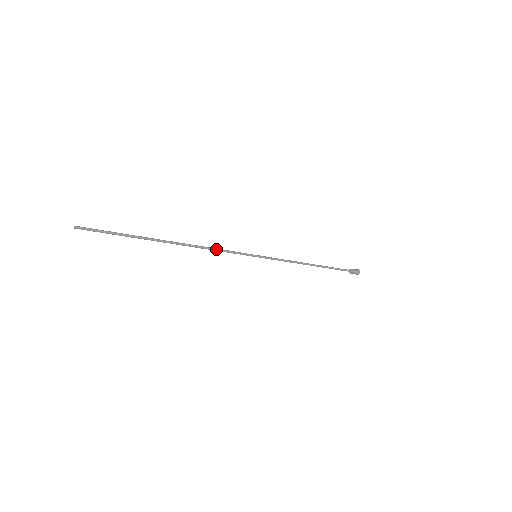
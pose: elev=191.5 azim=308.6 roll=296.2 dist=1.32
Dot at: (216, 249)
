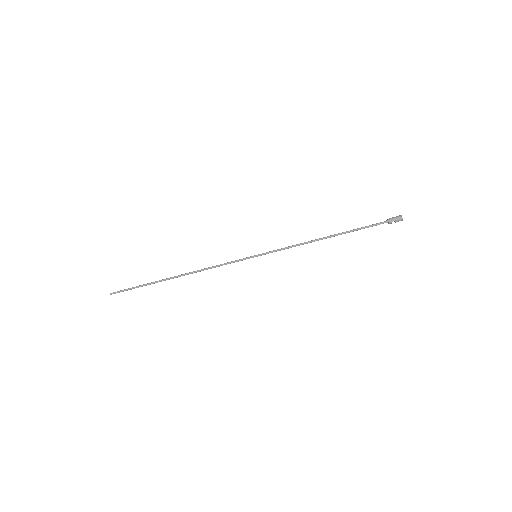
Dot at: (214, 266)
